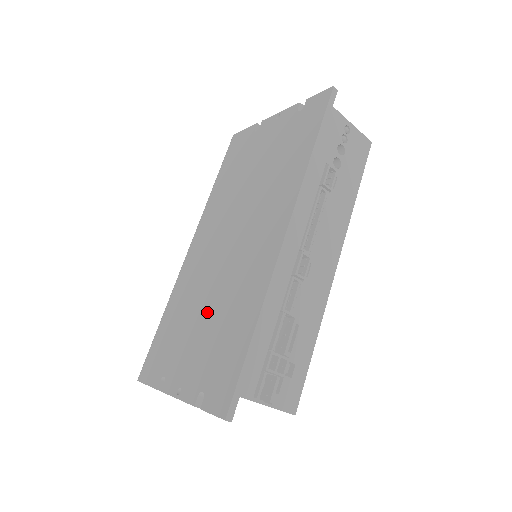
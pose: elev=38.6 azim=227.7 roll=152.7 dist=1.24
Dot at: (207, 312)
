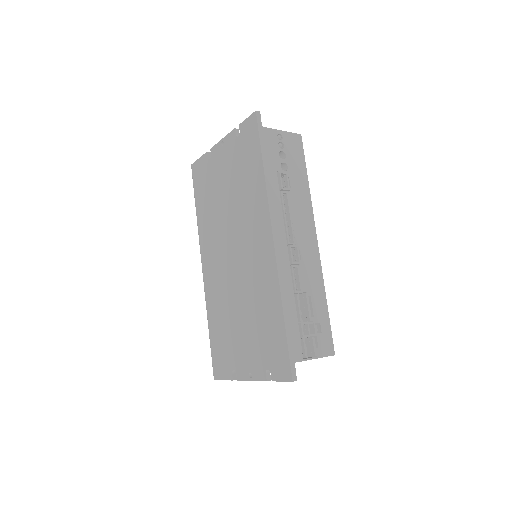
Dot at: (242, 314)
